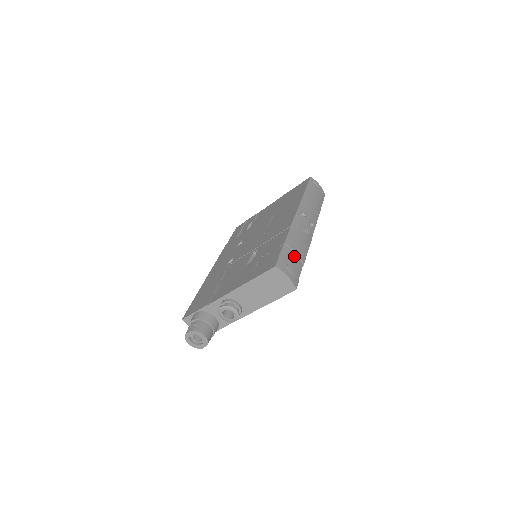
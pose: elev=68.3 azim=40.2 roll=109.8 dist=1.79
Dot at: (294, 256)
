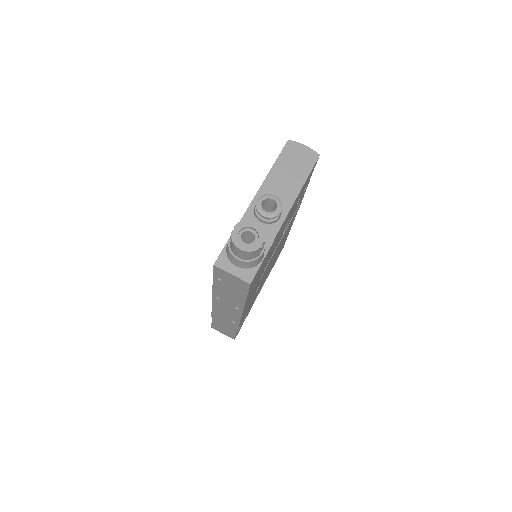
Dot at: occluded
